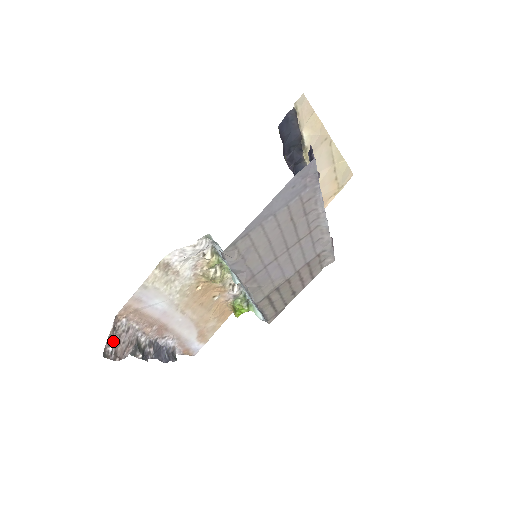
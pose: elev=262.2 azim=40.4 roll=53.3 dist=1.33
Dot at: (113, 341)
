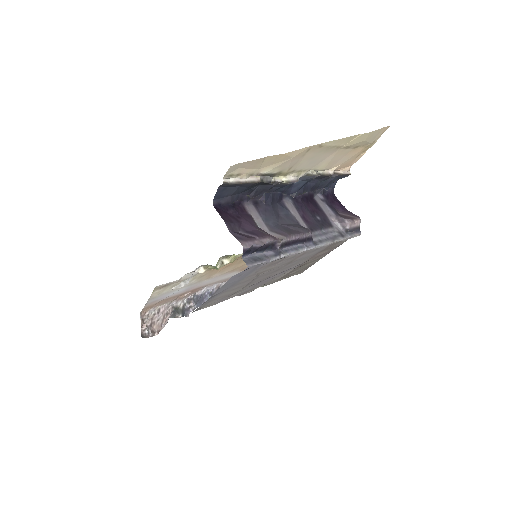
Dot at: (147, 326)
